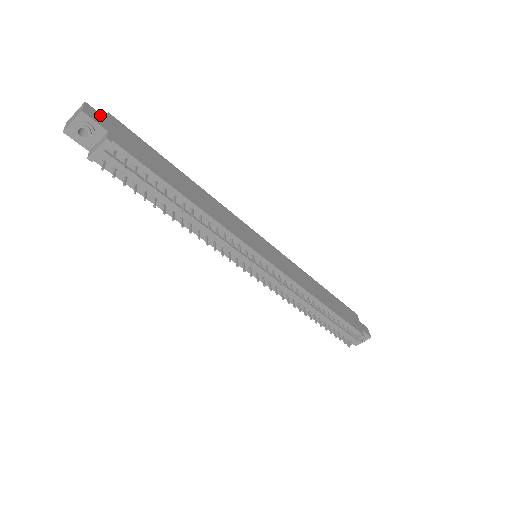
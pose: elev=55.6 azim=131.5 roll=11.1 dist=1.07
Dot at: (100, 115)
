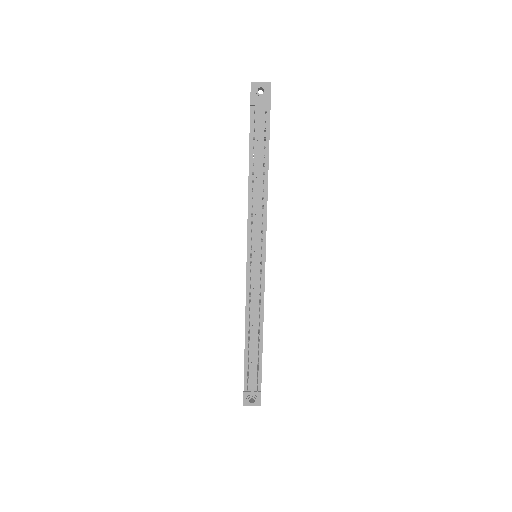
Dot at: occluded
